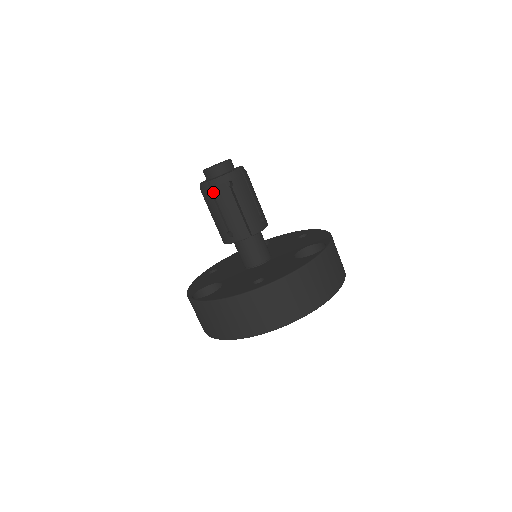
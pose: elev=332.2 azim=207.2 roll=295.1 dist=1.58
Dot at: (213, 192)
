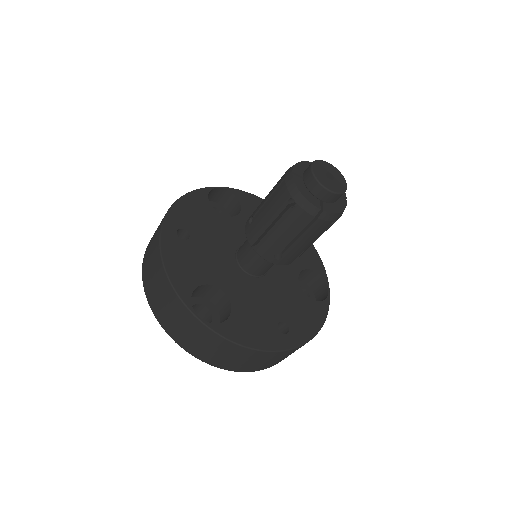
Dot at: (314, 222)
